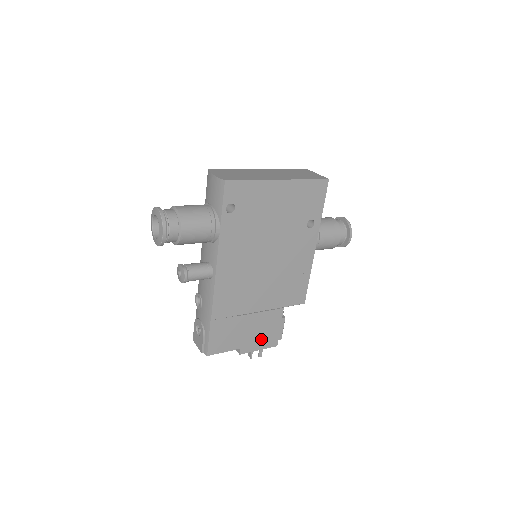
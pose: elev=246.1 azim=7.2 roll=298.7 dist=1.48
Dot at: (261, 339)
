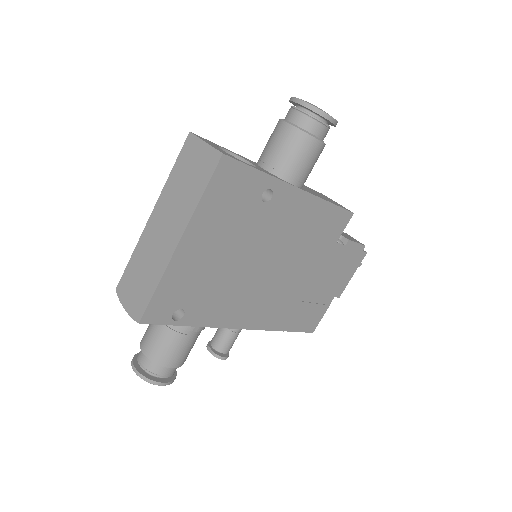
Dot at: (345, 272)
